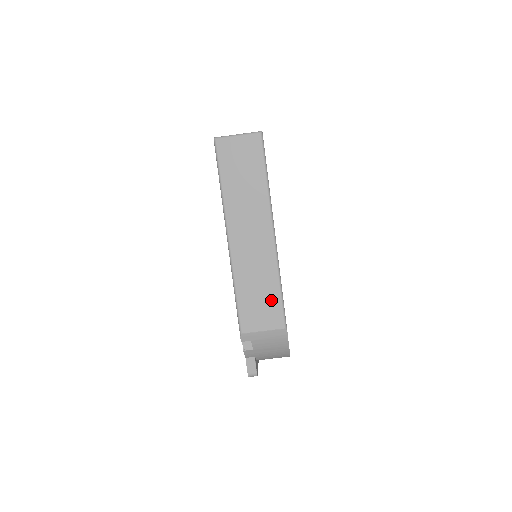
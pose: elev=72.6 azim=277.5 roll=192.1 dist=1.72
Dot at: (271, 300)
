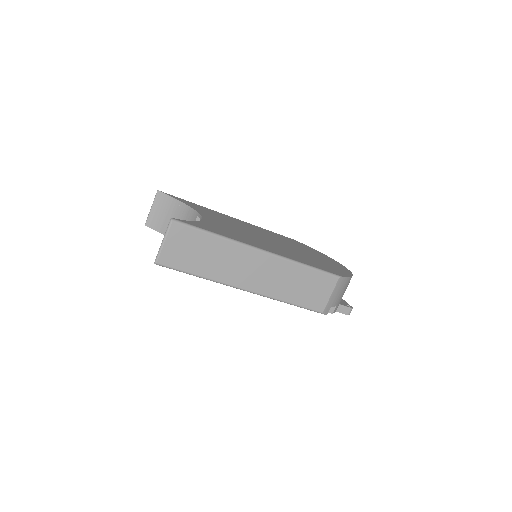
Dot at: (312, 279)
